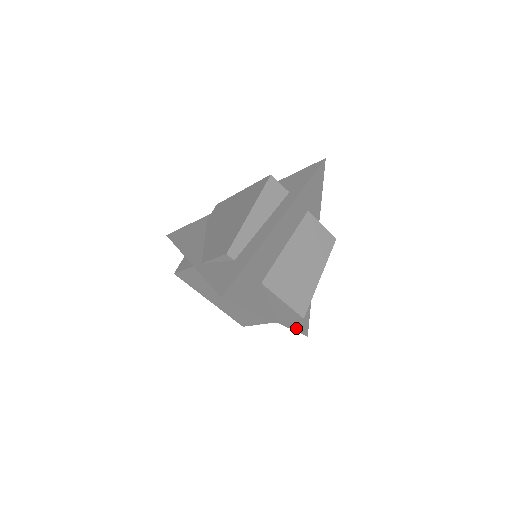
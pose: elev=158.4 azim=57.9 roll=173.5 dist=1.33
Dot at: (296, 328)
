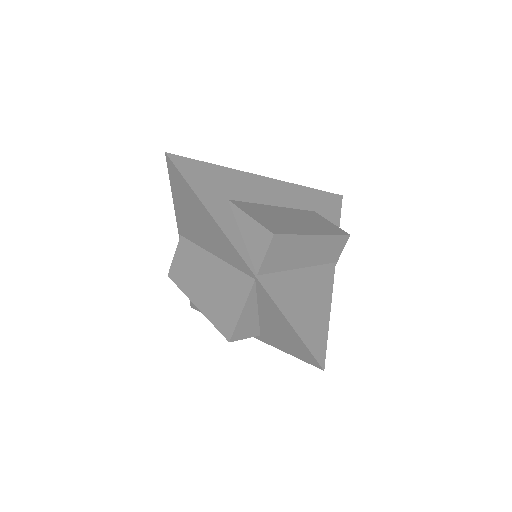
Dot at: (294, 325)
